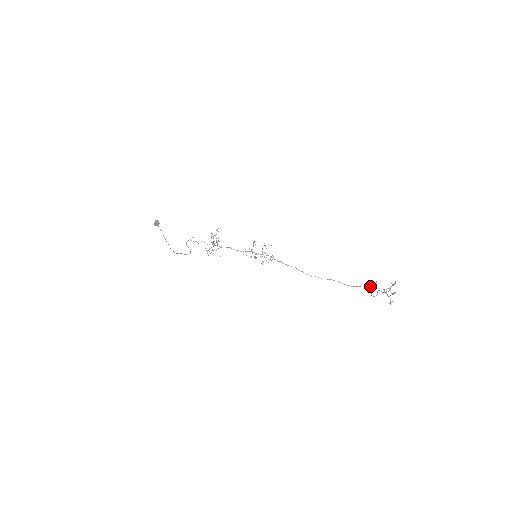
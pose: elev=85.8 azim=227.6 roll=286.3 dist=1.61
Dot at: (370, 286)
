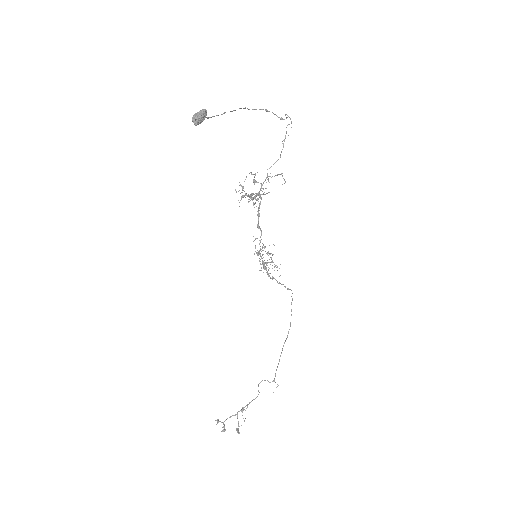
Dot at: (274, 380)
